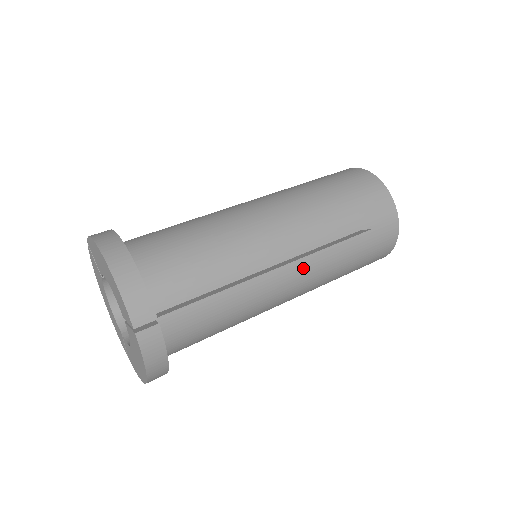
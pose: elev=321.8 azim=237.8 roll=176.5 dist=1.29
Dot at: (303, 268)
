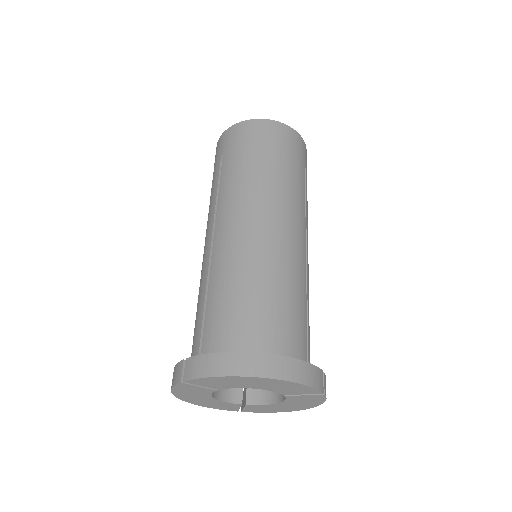
Dot at: occluded
